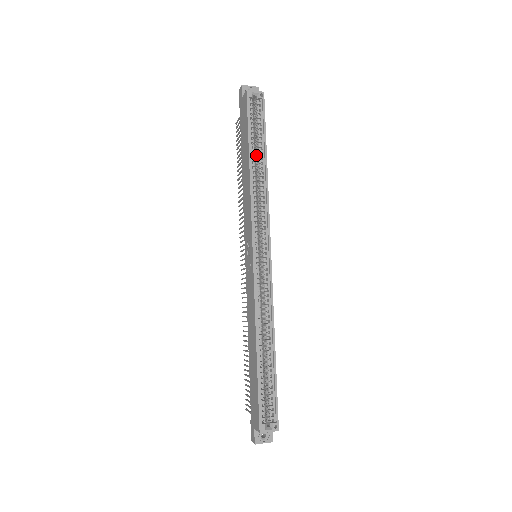
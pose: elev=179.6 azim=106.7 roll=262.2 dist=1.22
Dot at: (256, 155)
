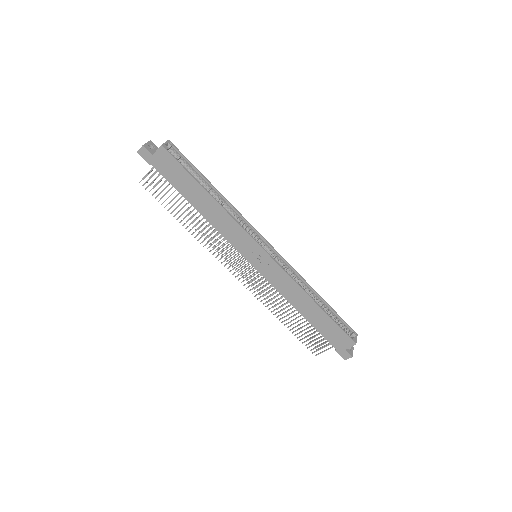
Dot at: occluded
